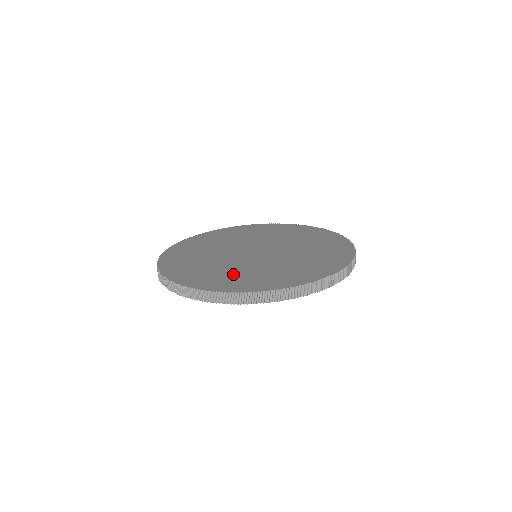
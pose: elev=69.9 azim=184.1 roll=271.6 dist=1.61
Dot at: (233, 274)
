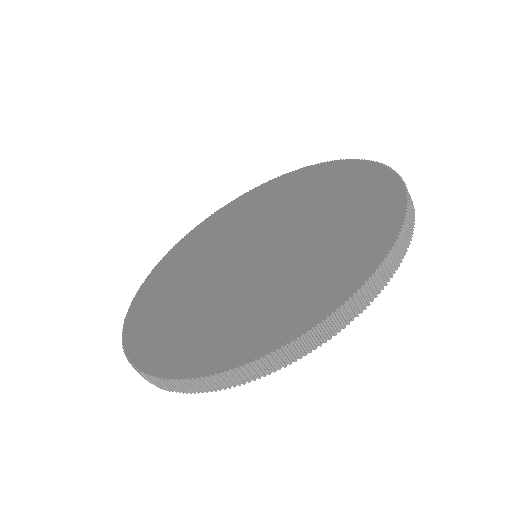
Dot at: (265, 303)
